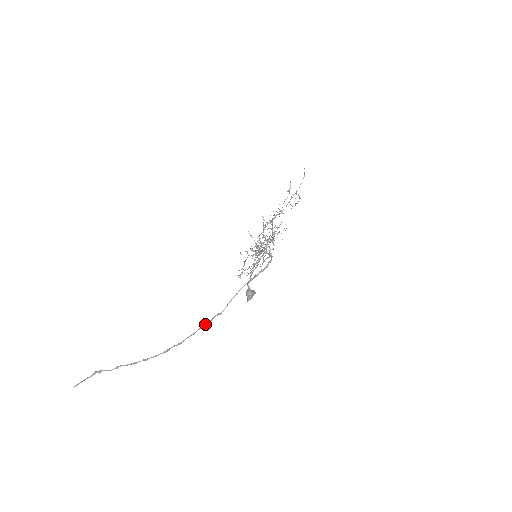
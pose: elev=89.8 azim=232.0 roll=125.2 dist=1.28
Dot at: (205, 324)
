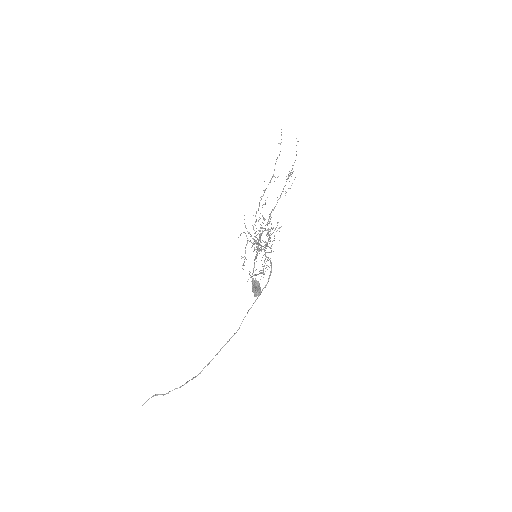
Dot at: occluded
